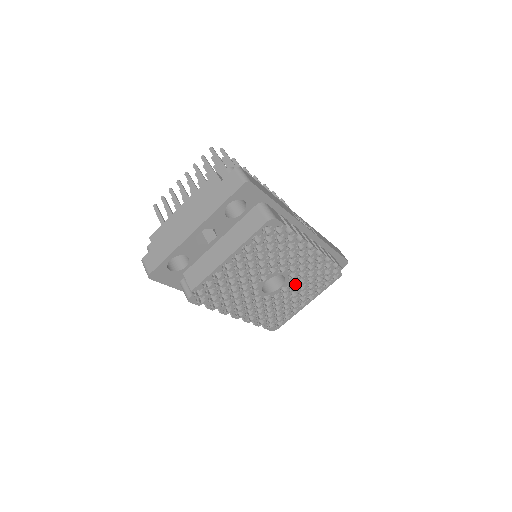
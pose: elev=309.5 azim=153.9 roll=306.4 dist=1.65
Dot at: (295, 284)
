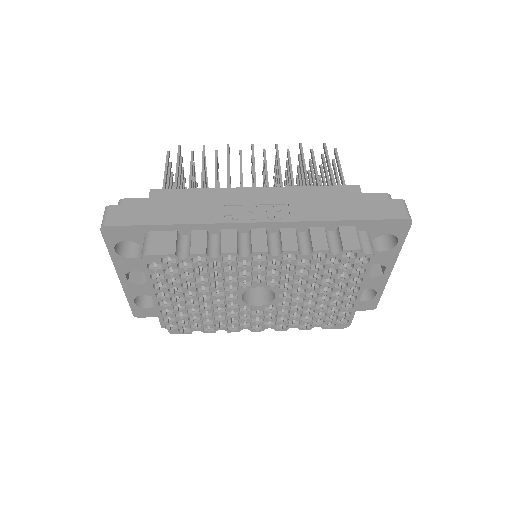
Dot at: (296, 287)
